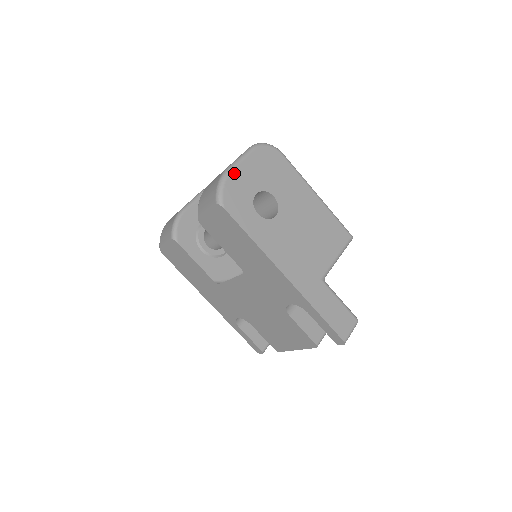
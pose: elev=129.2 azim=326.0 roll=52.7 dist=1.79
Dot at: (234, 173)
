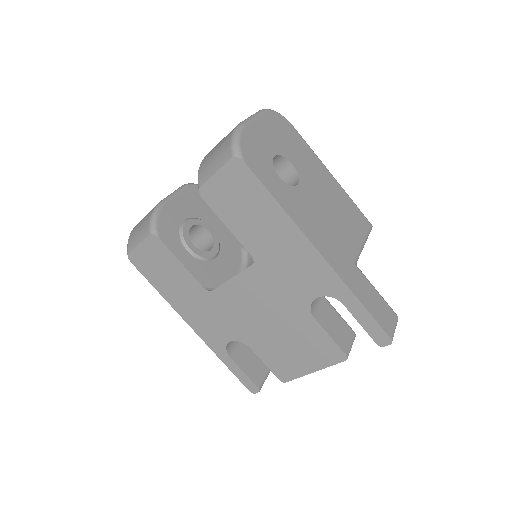
Dot at: (249, 128)
